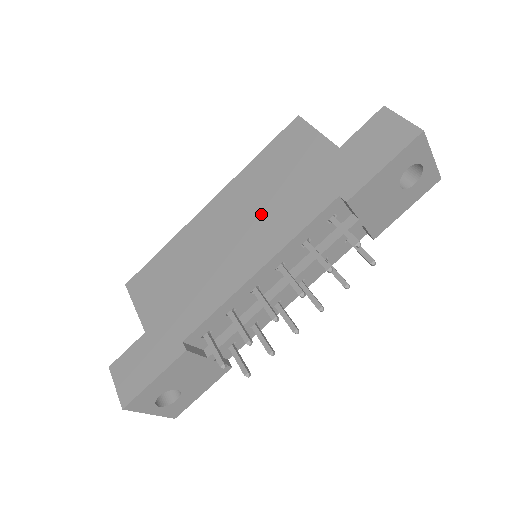
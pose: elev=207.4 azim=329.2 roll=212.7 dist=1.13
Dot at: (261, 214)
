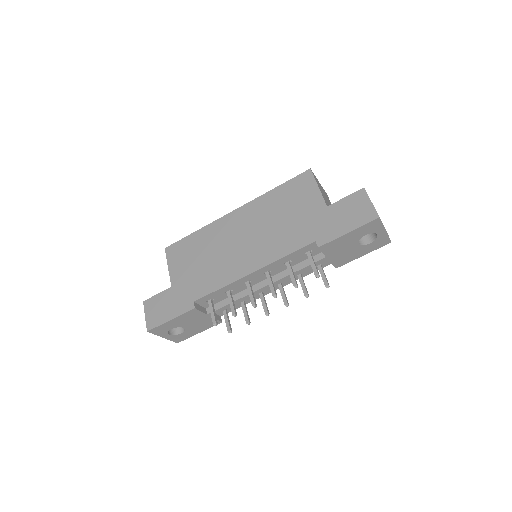
Dot at: (265, 234)
